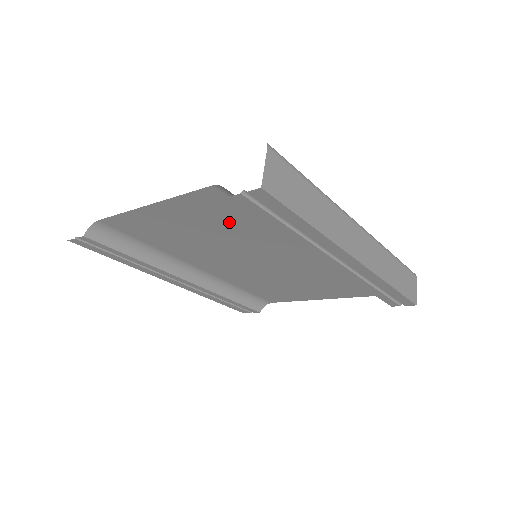
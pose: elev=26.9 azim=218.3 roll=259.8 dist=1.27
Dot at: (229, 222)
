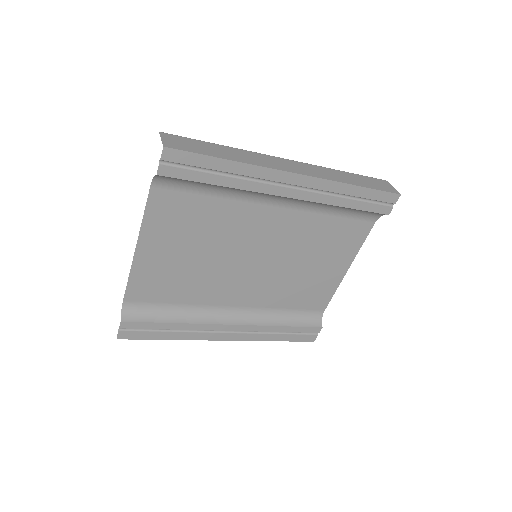
Dot at: (195, 220)
